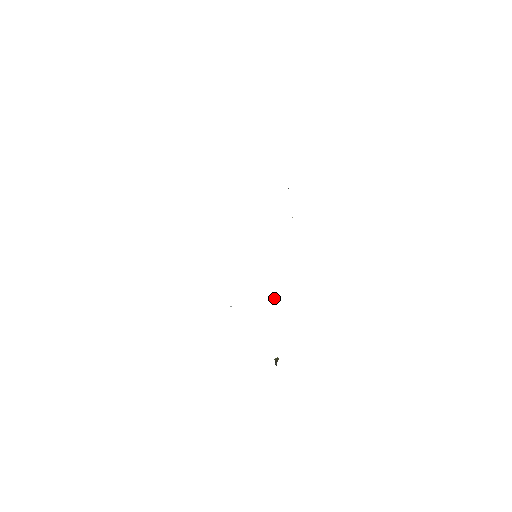
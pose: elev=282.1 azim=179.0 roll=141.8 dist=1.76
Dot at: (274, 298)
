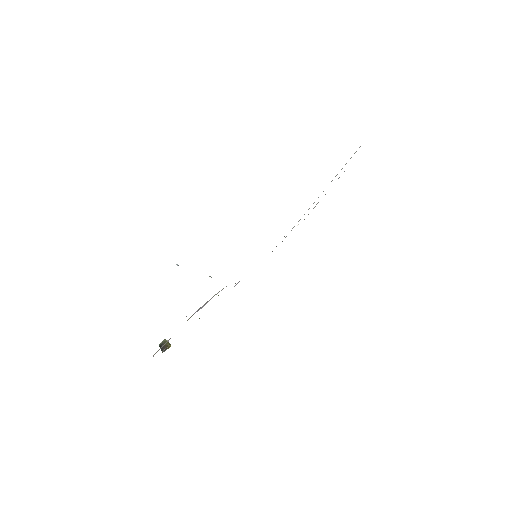
Dot at: occluded
